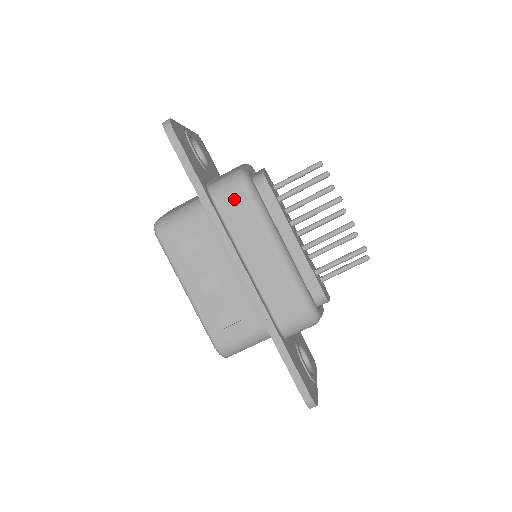
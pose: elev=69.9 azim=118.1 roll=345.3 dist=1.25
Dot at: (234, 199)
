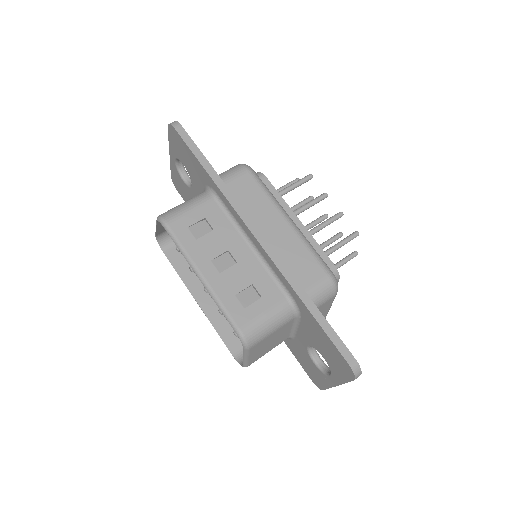
Dot at: (241, 181)
